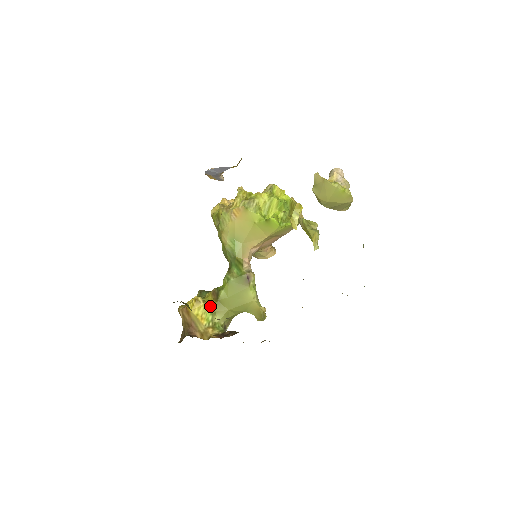
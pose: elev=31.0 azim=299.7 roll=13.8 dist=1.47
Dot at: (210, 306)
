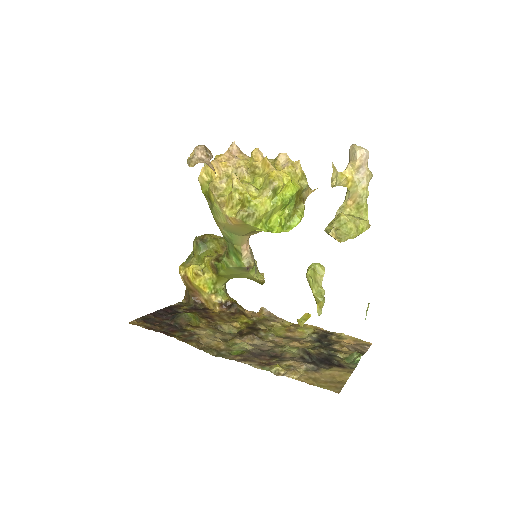
Dot at: (211, 278)
